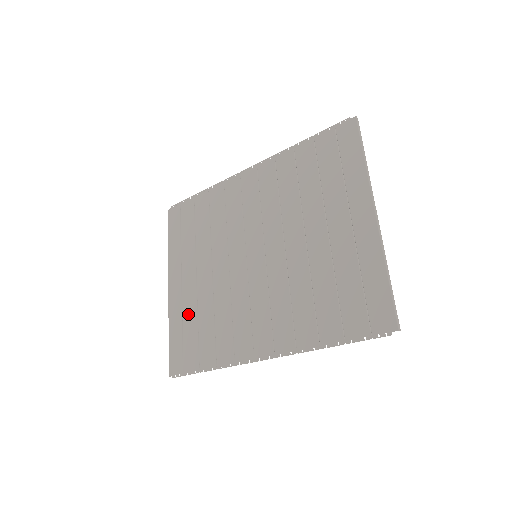
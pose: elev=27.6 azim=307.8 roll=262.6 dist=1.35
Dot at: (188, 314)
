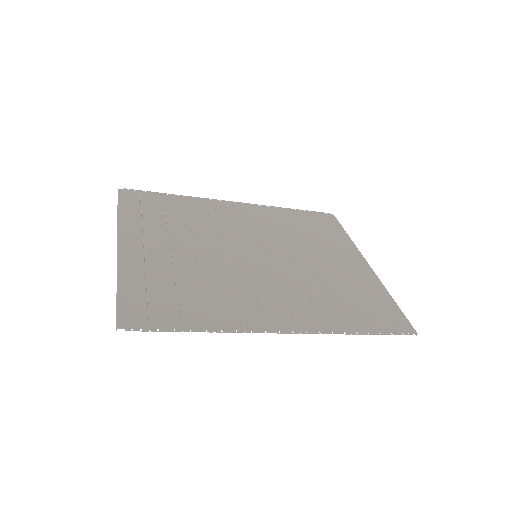
Dot at: (158, 274)
